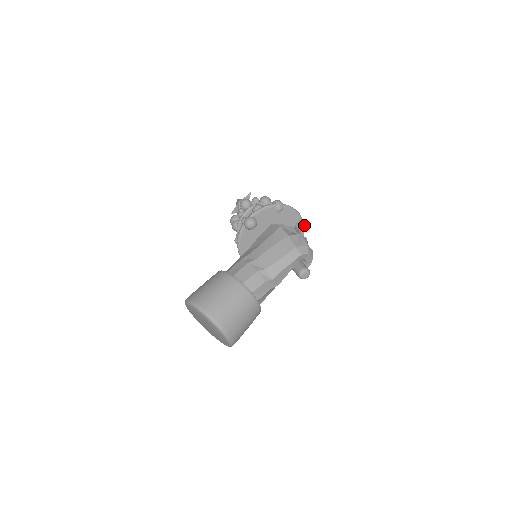
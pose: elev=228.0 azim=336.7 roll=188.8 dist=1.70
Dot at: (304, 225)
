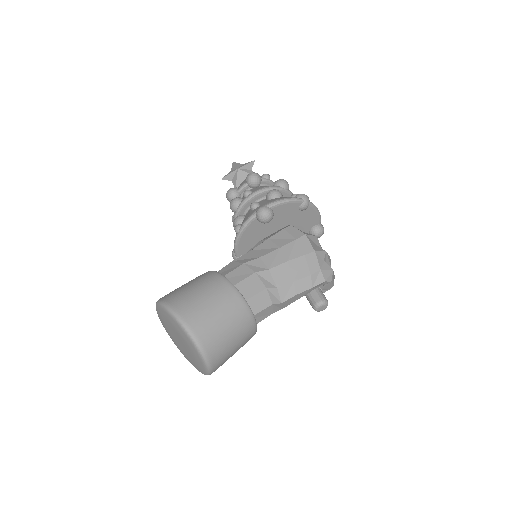
Dot at: (321, 232)
